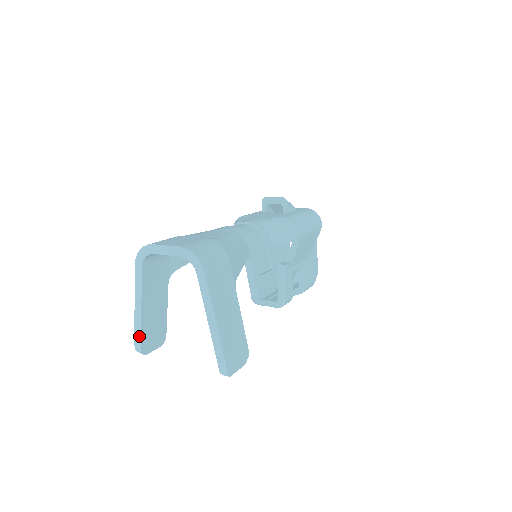
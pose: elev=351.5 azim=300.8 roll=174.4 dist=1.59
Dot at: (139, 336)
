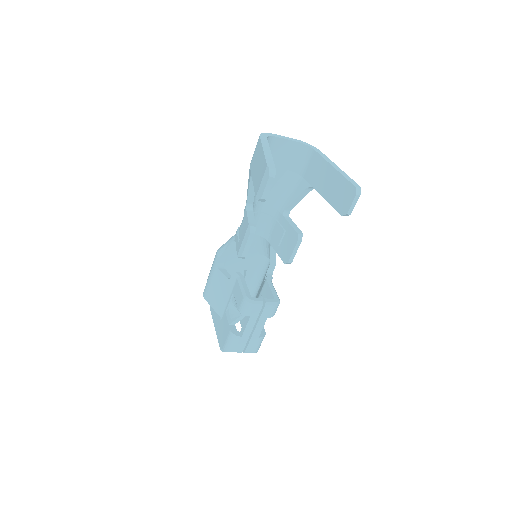
Dot at: (272, 162)
